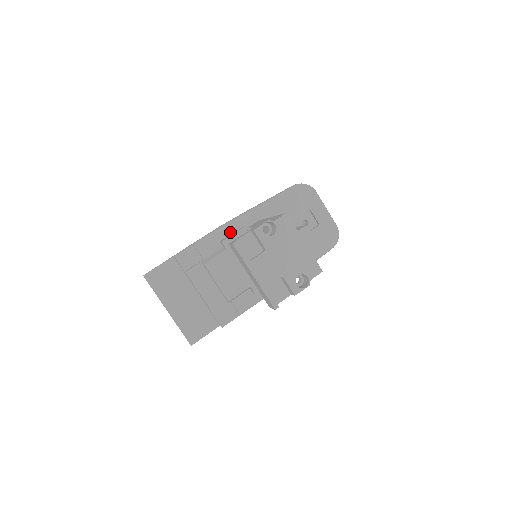
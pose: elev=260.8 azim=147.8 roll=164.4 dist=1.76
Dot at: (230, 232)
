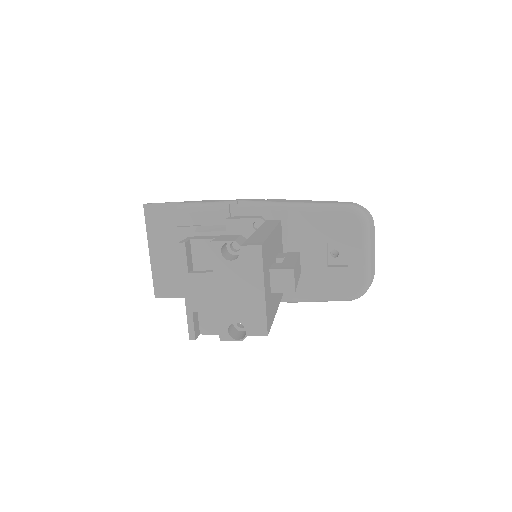
Dot at: (246, 213)
